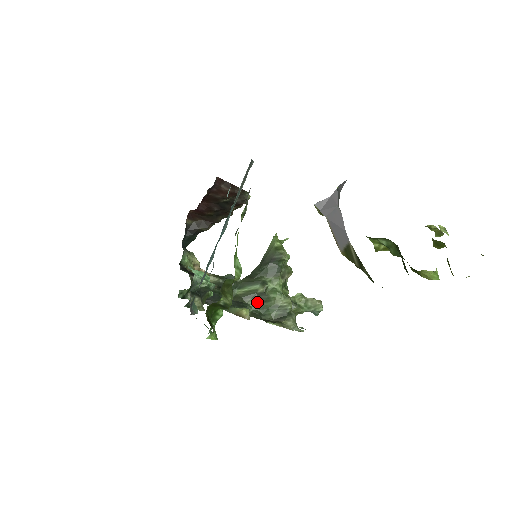
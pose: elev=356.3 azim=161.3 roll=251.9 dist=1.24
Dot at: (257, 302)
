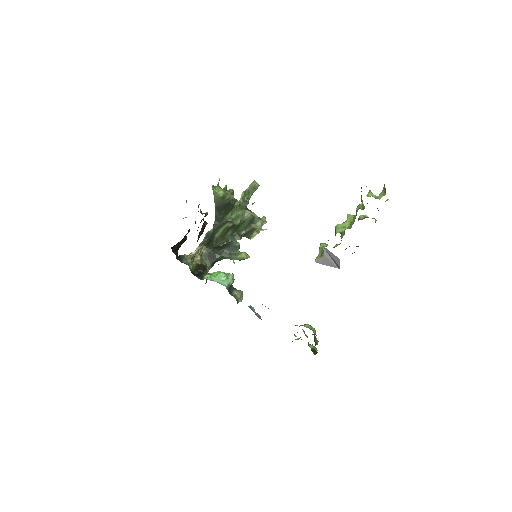
Dot at: (232, 231)
